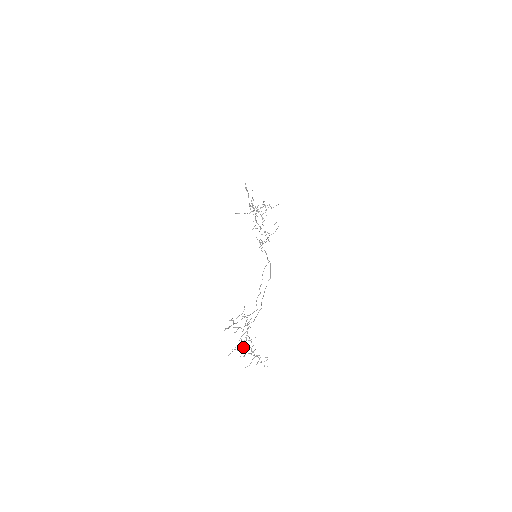
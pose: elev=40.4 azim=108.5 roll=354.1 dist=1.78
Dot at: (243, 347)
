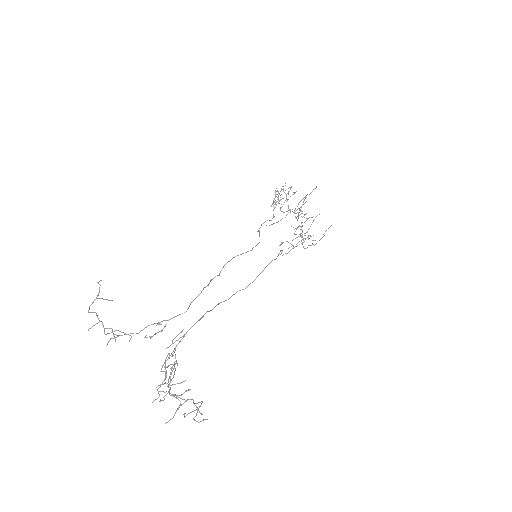
Dot at: occluded
